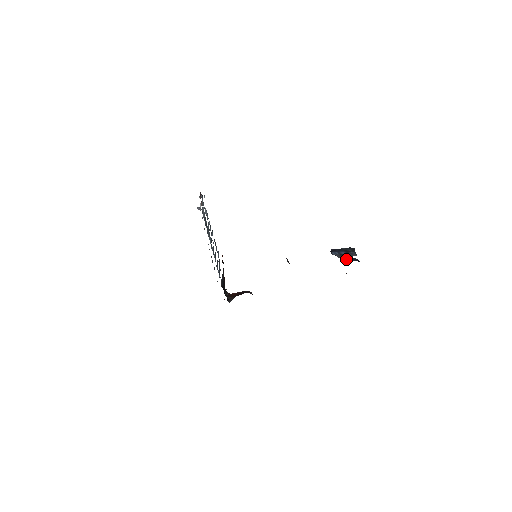
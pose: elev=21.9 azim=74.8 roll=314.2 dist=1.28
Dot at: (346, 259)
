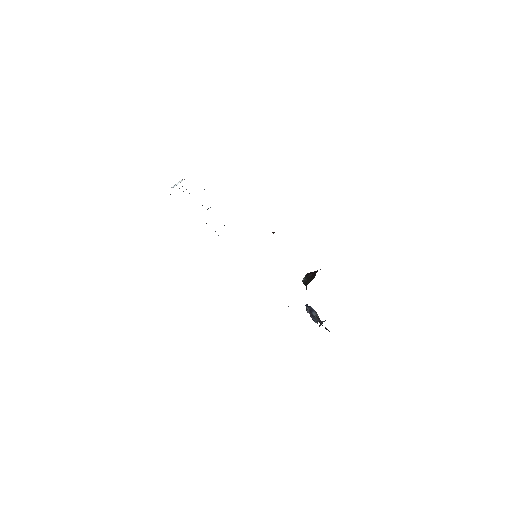
Dot at: occluded
